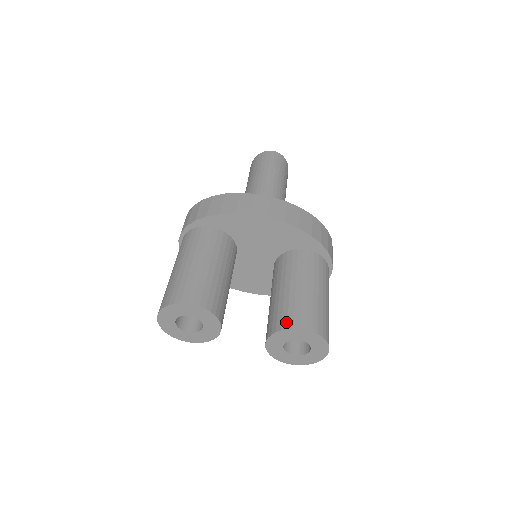
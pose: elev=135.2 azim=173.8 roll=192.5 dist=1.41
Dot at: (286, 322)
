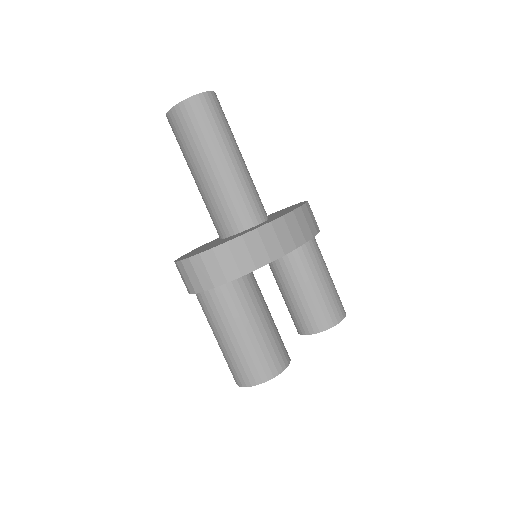
Dot at: (326, 323)
